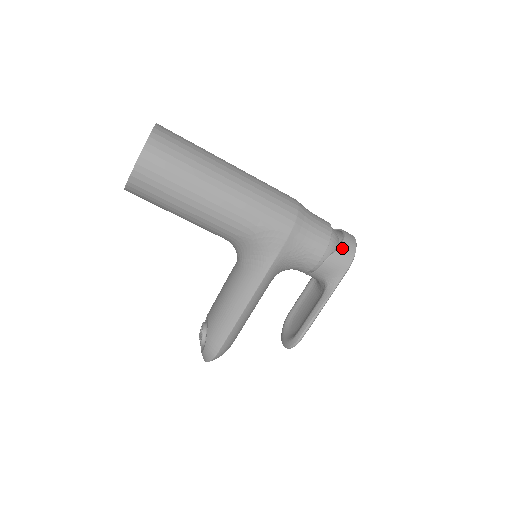
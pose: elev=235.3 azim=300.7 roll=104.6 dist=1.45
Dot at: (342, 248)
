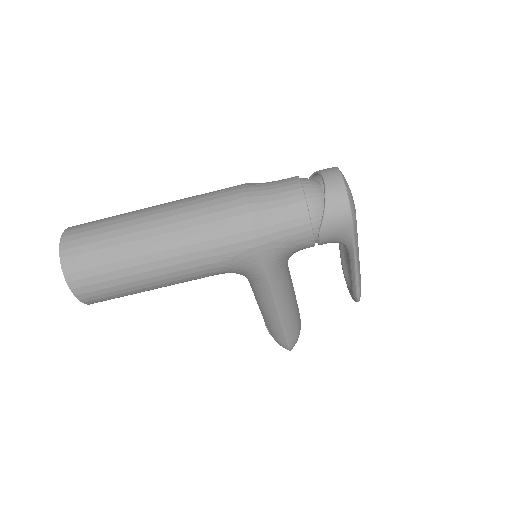
Dot at: (329, 210)
